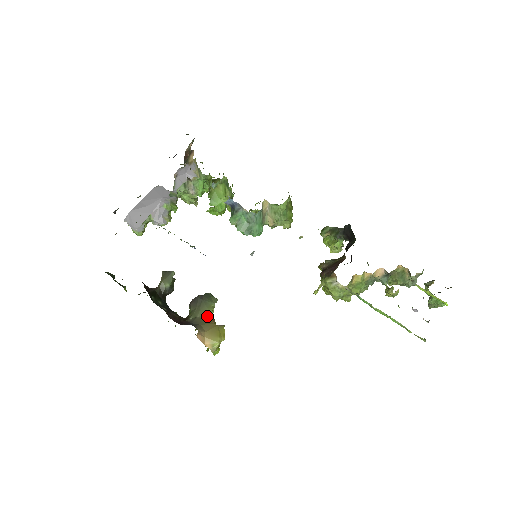
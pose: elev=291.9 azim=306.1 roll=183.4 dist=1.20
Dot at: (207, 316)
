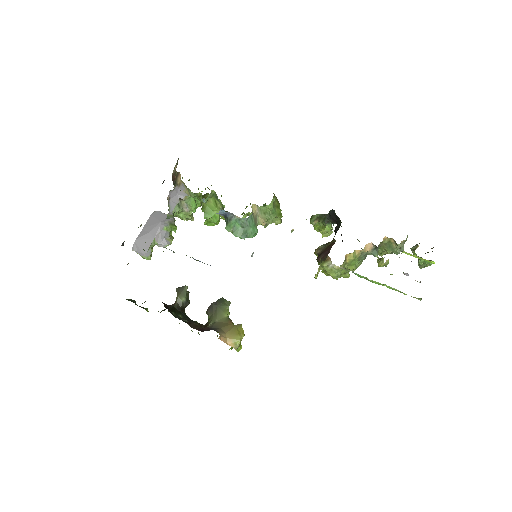
Dot at: (224, 319)
